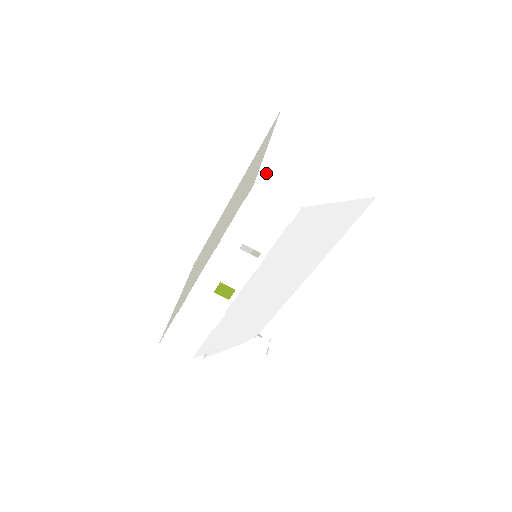
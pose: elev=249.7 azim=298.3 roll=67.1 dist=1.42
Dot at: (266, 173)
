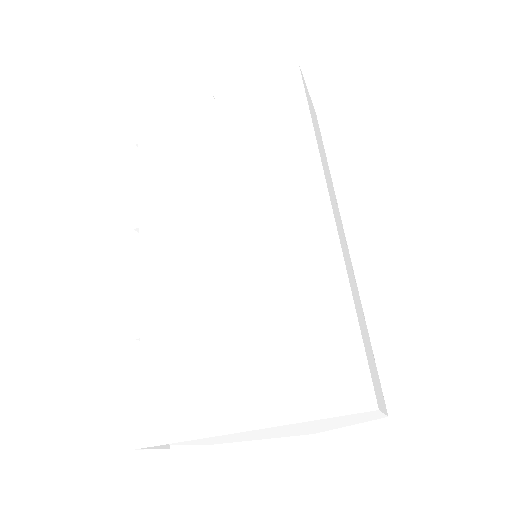
Dot at: (177, 444)
